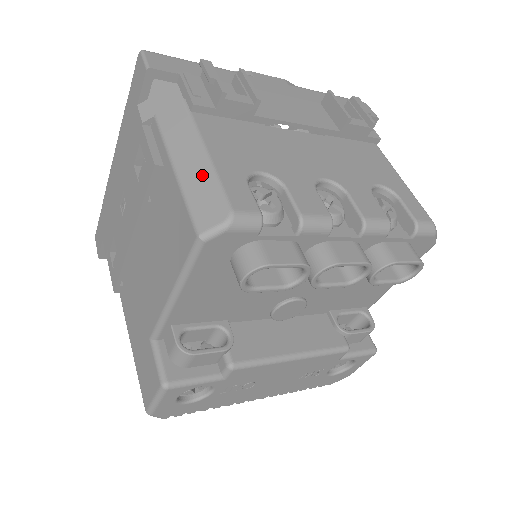
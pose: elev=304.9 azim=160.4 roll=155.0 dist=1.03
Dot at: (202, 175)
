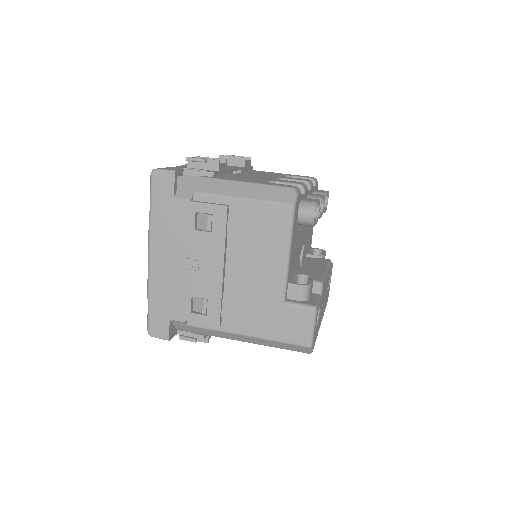
Dot at: (259, 189)
